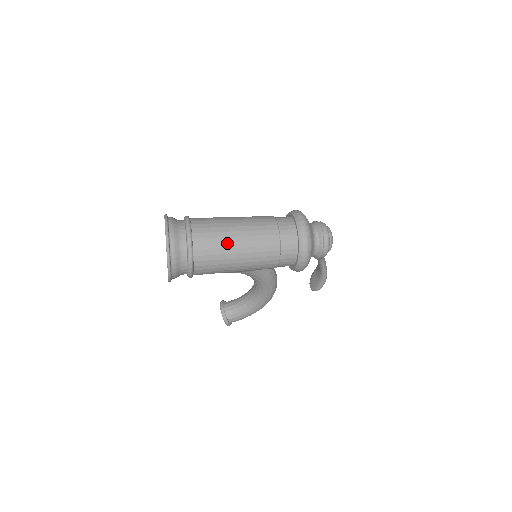
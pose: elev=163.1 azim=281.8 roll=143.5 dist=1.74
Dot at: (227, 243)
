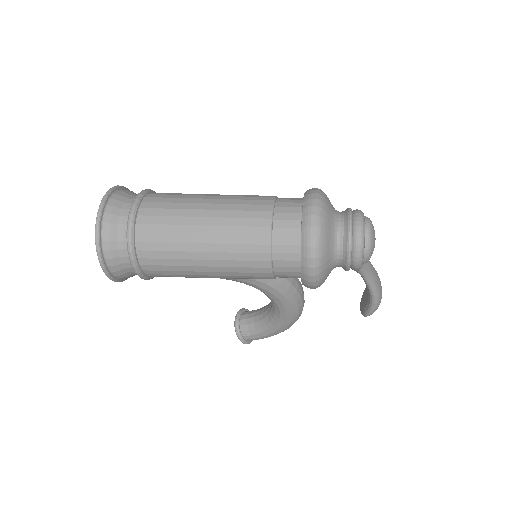
Dot at: (185, 234)
